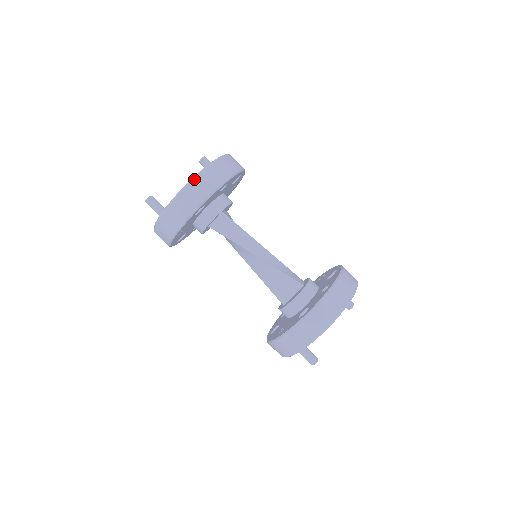
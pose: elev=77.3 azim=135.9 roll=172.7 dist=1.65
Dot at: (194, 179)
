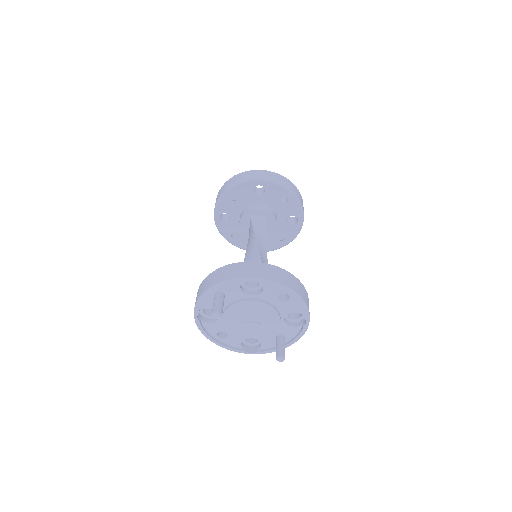
Dot at: (276, 173)
